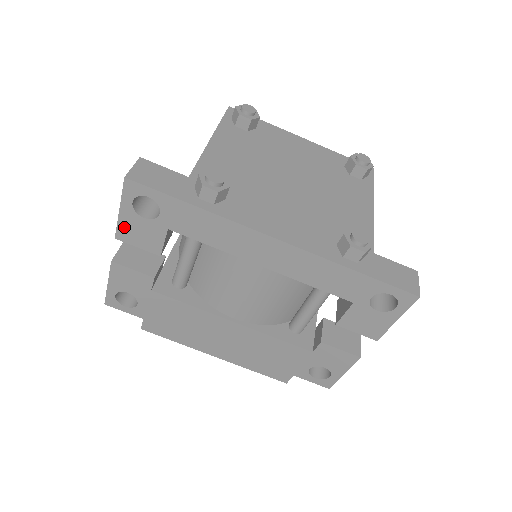
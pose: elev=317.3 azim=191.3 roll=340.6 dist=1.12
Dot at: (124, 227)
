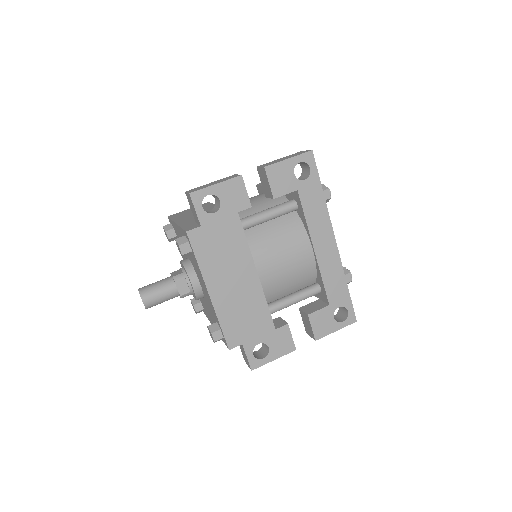
Dot at: (278, 167)
